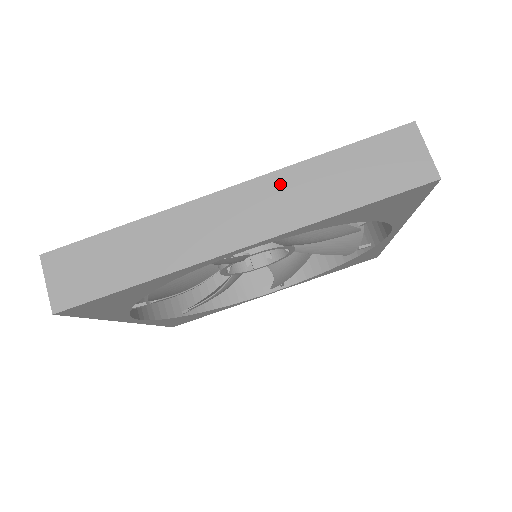
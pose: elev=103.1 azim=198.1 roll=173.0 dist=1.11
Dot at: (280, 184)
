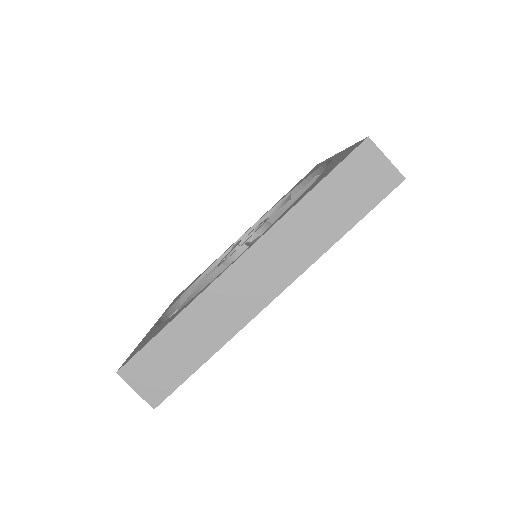
Dot at: (282, 235)
